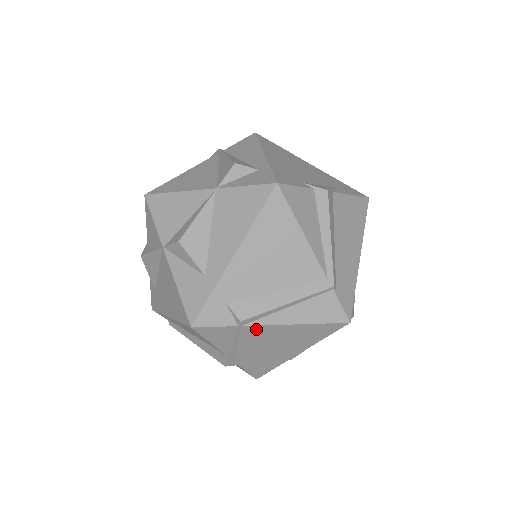
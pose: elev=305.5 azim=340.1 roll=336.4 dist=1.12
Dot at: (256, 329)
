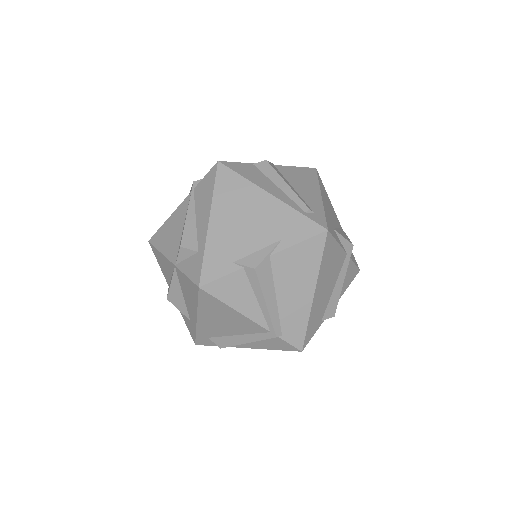
Dot at: occluded
